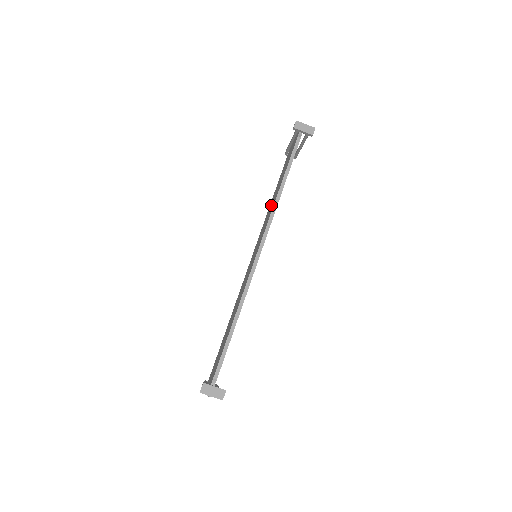
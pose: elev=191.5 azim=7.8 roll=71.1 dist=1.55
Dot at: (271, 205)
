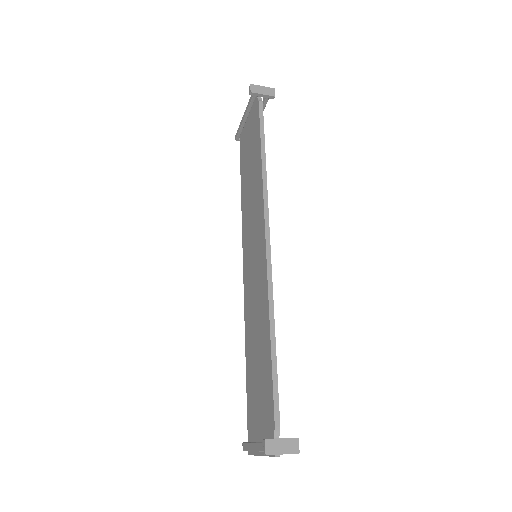
Dot at: (250, 192)
